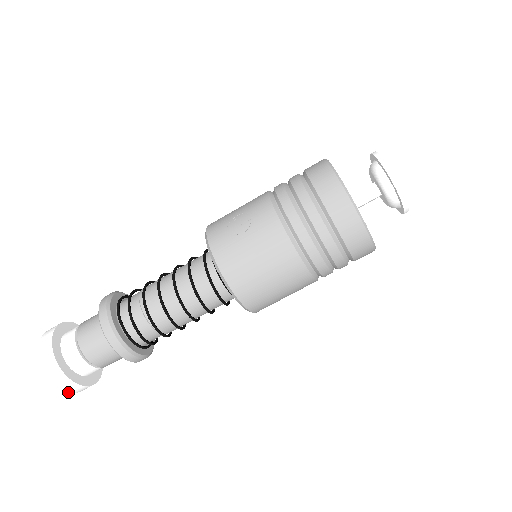
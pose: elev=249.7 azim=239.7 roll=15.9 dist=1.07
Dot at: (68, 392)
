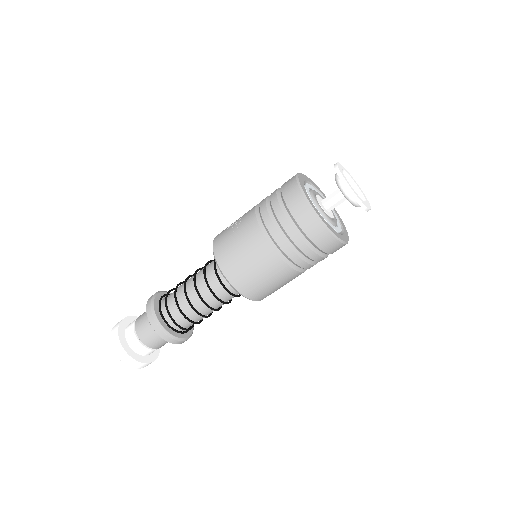
Dot at: (127, 365)
